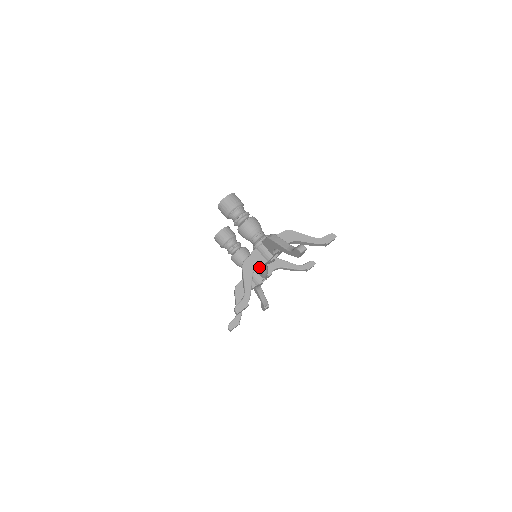
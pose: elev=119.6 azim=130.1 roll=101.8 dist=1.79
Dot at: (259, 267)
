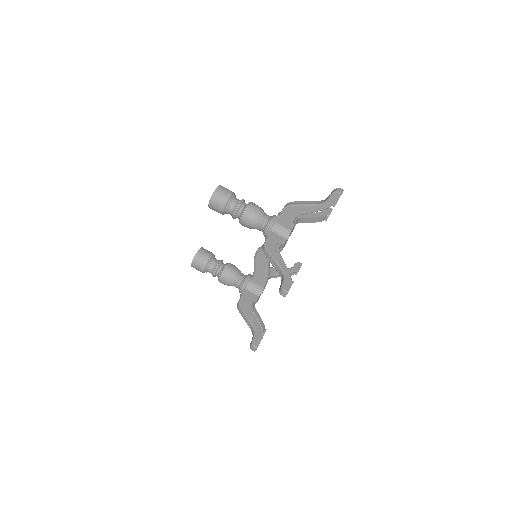
Dot at: (260, 271)
